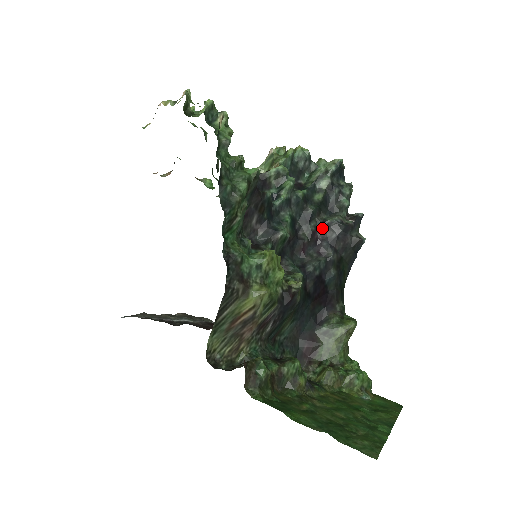
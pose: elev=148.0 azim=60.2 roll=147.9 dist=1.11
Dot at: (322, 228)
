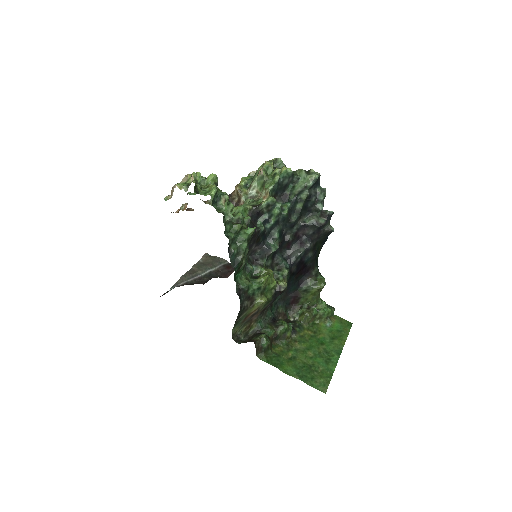
Dot at: (302, 228)
